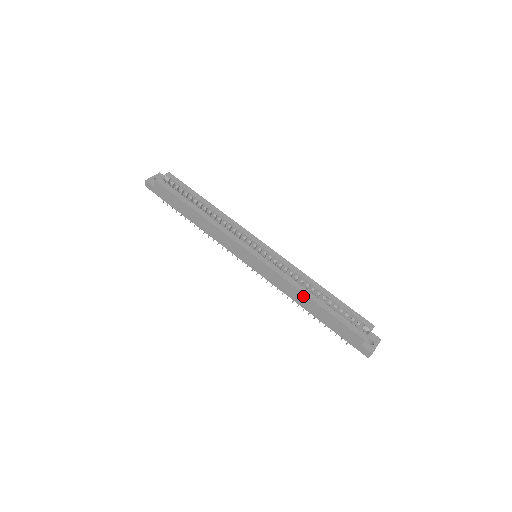
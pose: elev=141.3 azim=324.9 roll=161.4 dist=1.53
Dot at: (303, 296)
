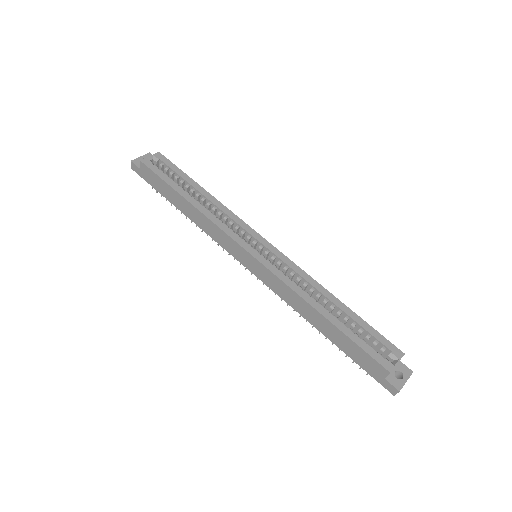
Dot at: (311, 309)
